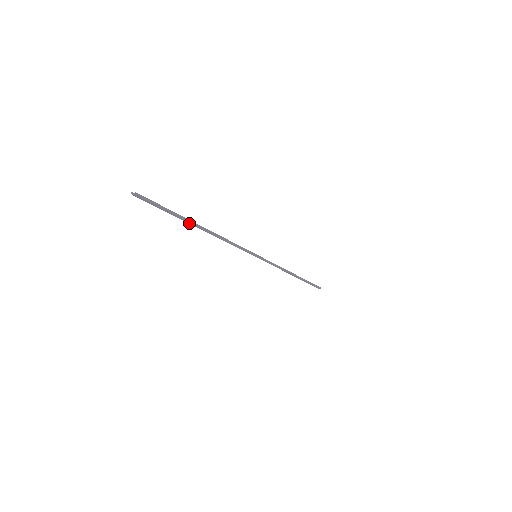
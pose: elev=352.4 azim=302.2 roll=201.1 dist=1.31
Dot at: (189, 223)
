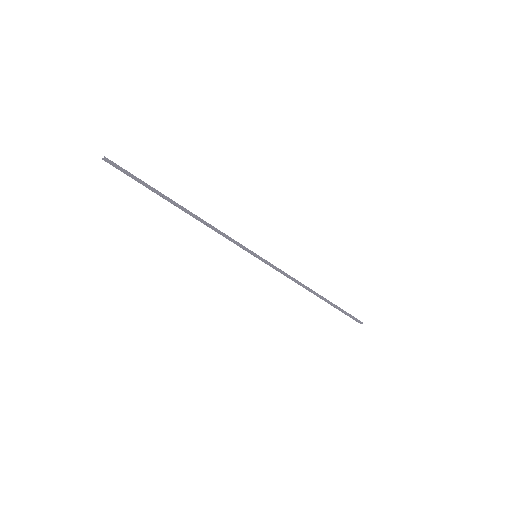
Dot at: (167, 200)
